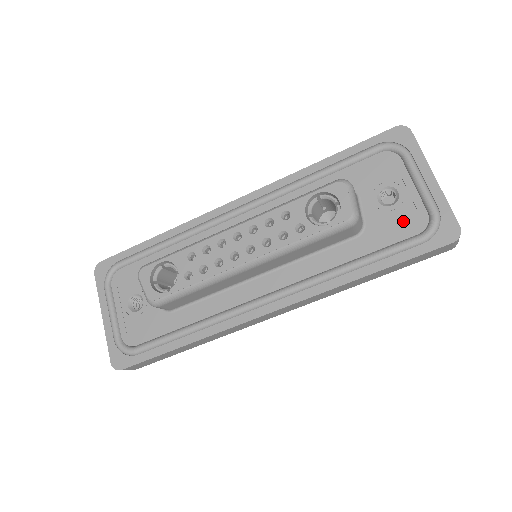
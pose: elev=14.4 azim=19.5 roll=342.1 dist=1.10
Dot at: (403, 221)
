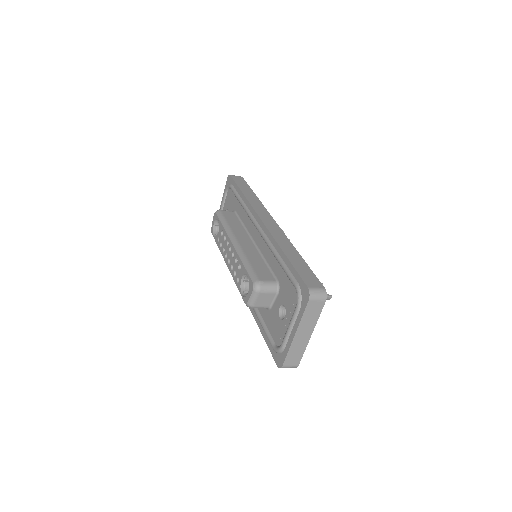
Dot at: (277, 330)
